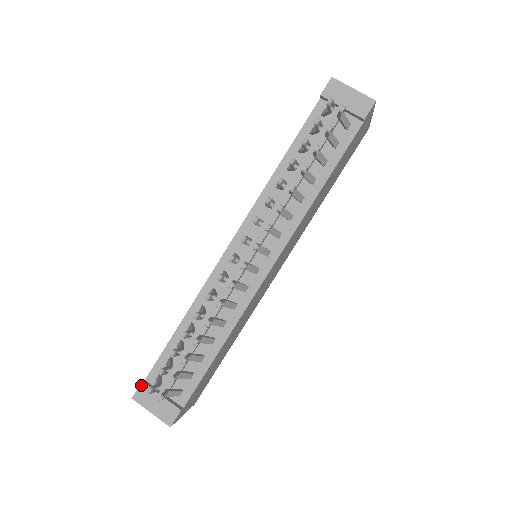
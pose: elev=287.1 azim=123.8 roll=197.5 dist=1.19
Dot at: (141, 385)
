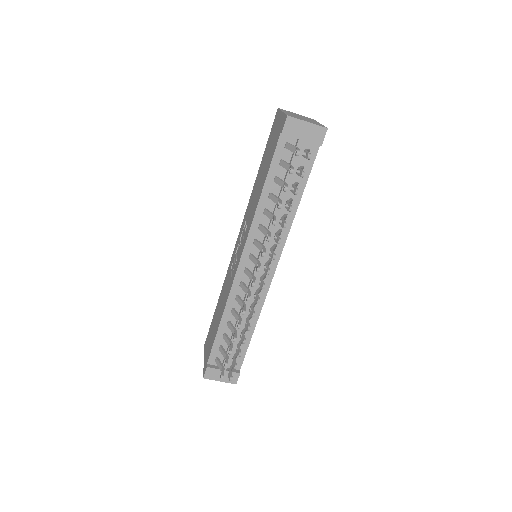
Dot at: (207, 369)
